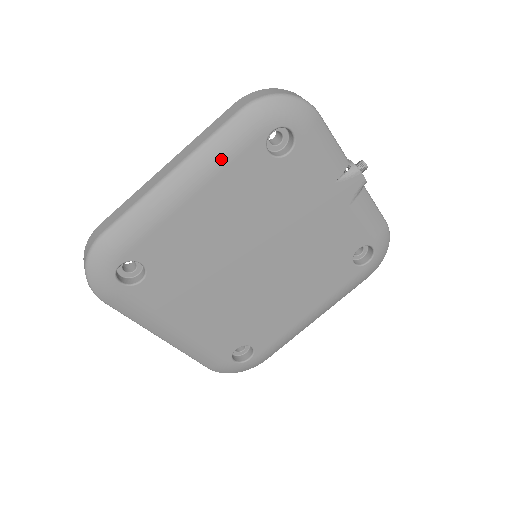
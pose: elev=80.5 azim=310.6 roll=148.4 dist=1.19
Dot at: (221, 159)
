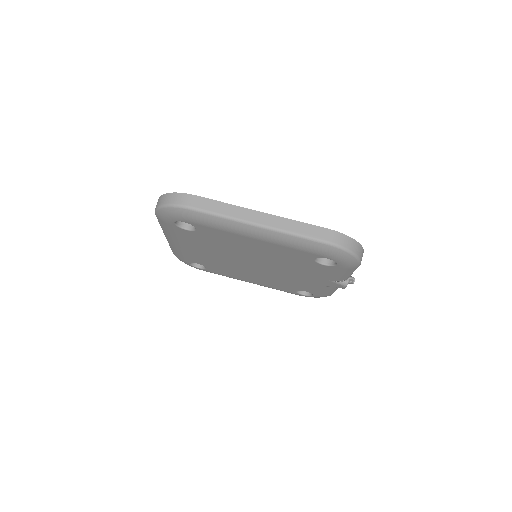
Dot at: (290, 245)
